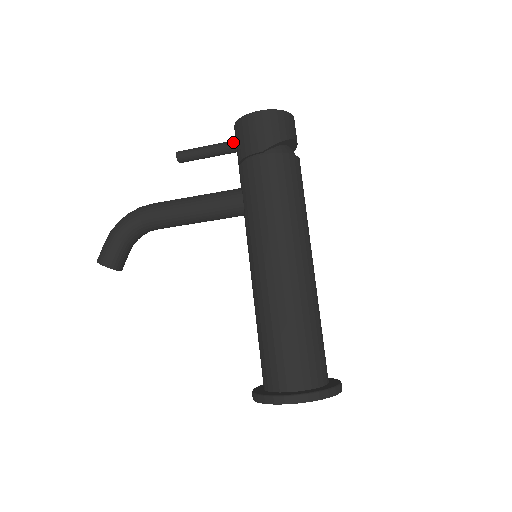
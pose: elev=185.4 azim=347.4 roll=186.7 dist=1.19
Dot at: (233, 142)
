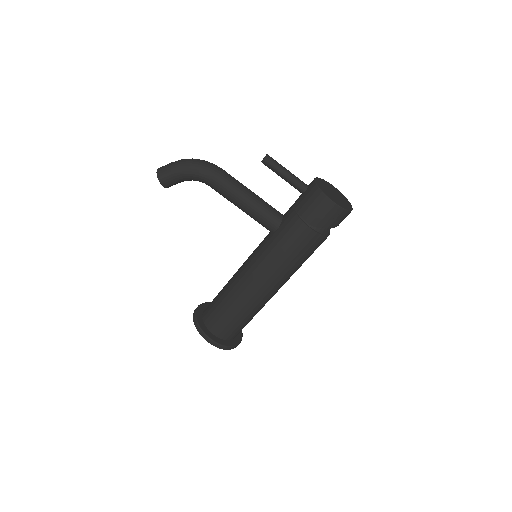
Dot at: (305, 188)
